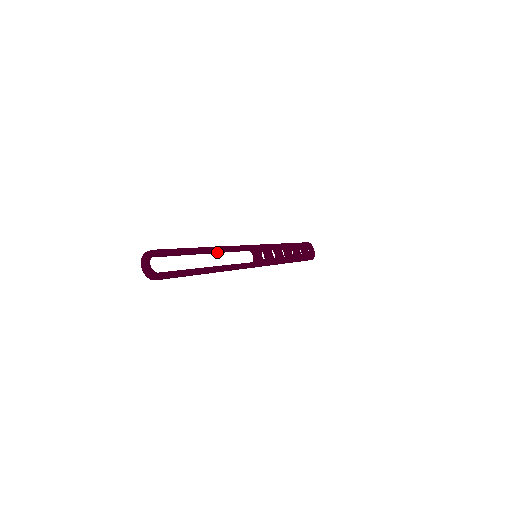
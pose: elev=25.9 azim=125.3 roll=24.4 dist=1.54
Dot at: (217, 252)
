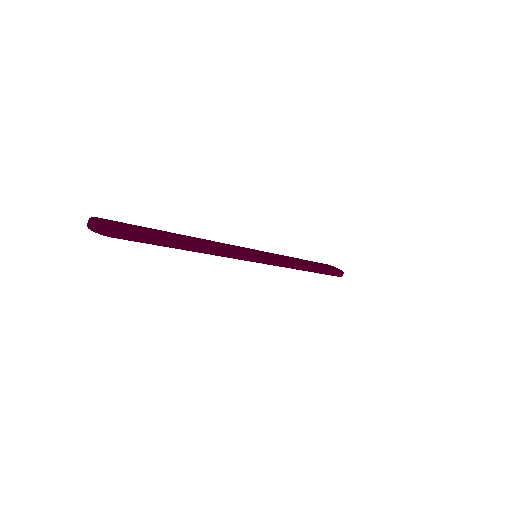
Dot at: occluded
